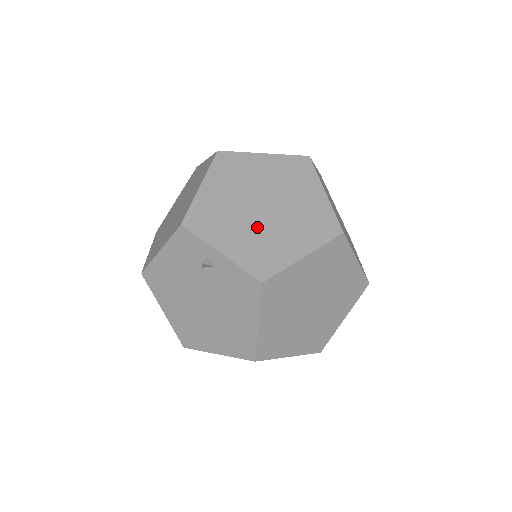
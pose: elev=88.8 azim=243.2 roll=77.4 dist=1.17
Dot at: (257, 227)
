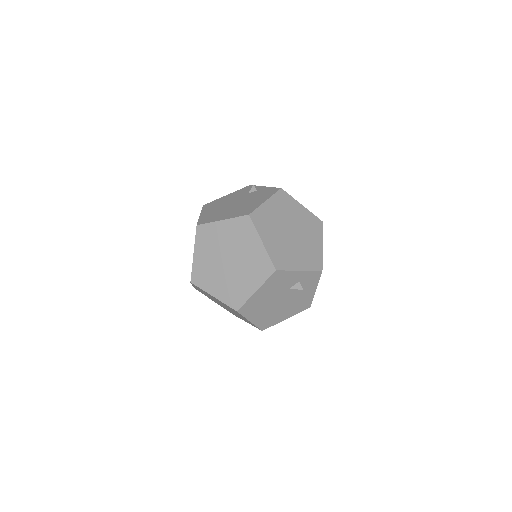
Dot at: occluded
